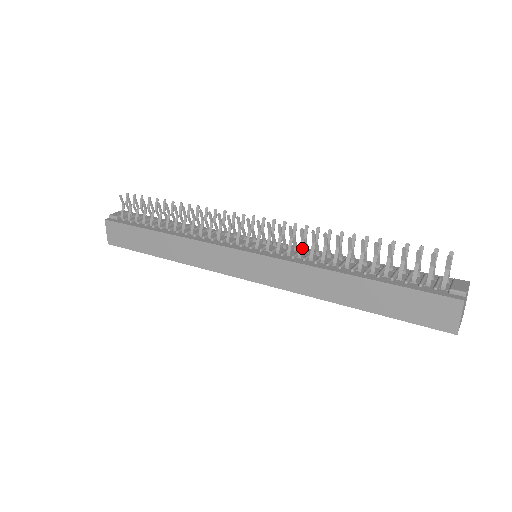
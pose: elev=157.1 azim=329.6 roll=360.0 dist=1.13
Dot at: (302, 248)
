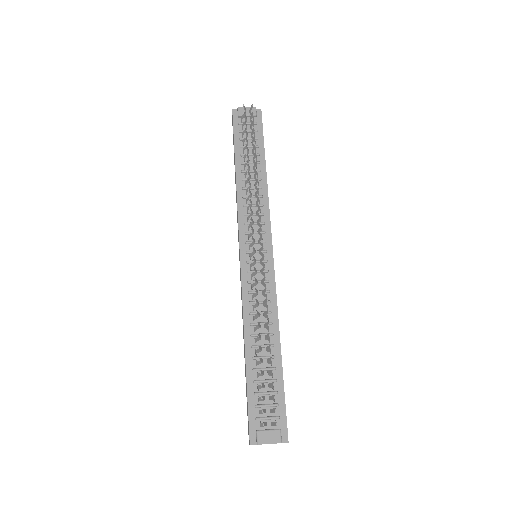
Dot at: (255, 296)
